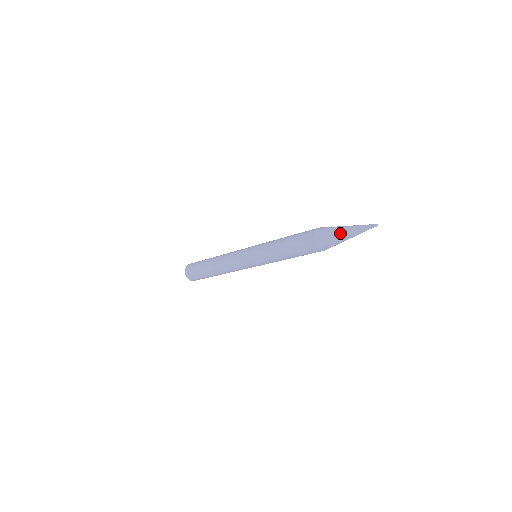
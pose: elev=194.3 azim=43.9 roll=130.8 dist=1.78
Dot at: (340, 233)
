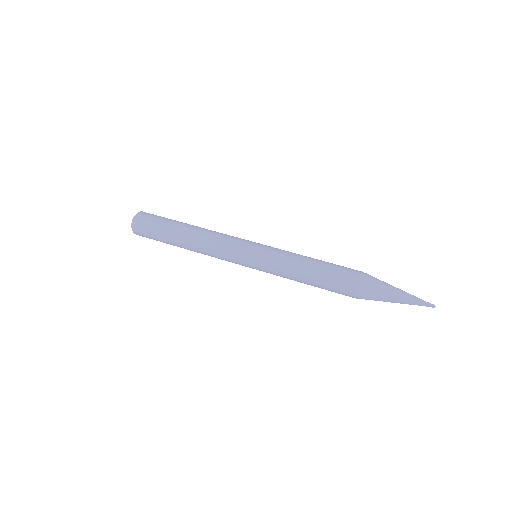
Dot at: (391, 296)
